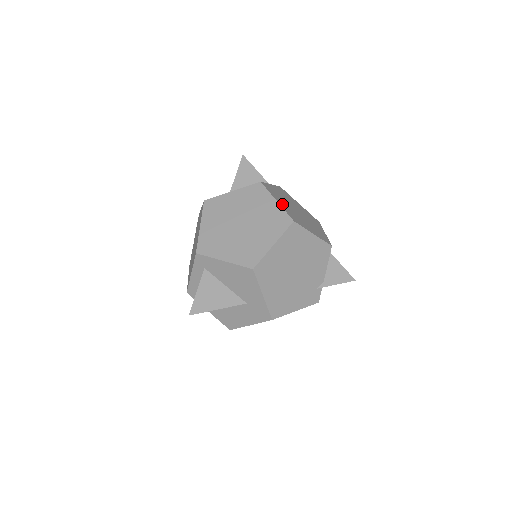
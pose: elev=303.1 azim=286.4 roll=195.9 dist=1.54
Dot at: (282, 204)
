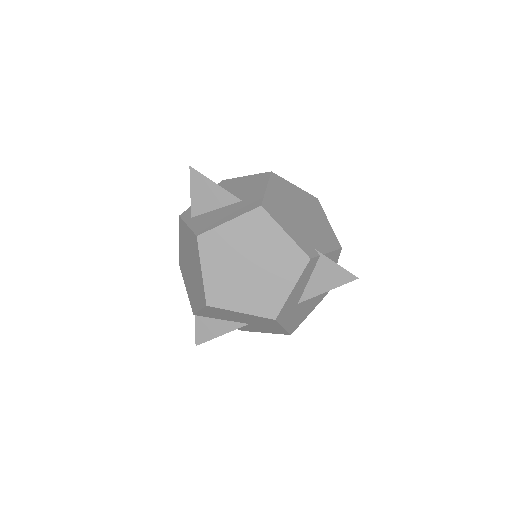
Dot at: occluded
